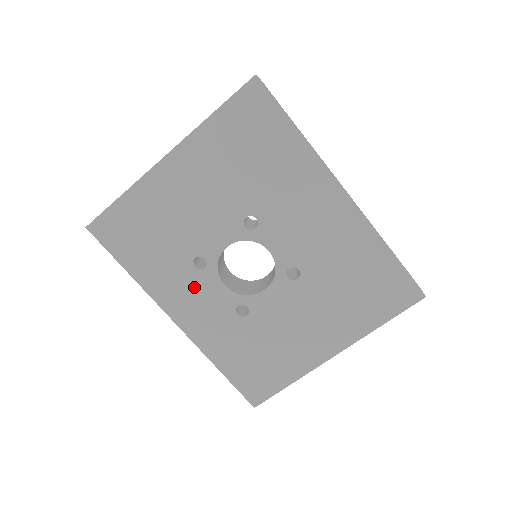
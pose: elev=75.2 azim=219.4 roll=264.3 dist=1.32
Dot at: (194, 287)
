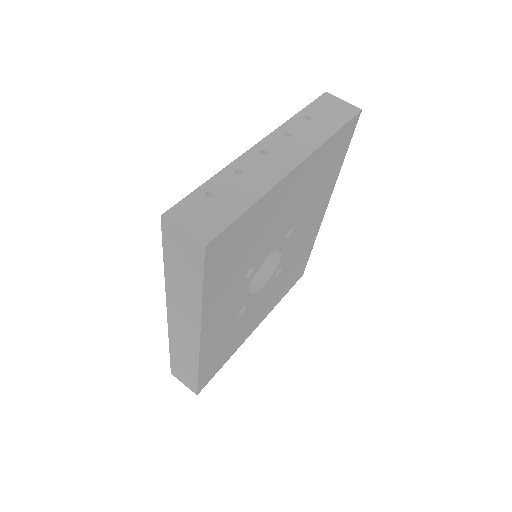
Dot at: (233, 298)
